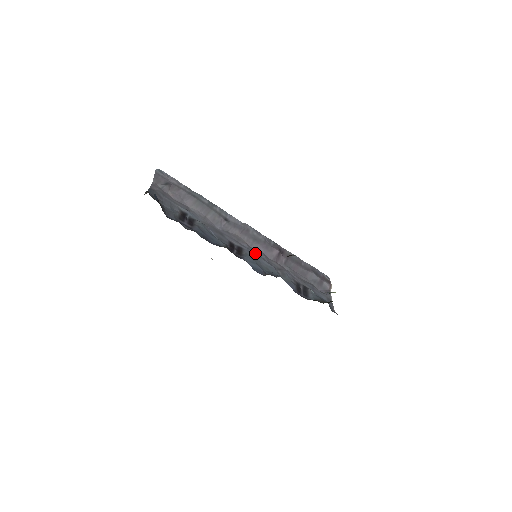
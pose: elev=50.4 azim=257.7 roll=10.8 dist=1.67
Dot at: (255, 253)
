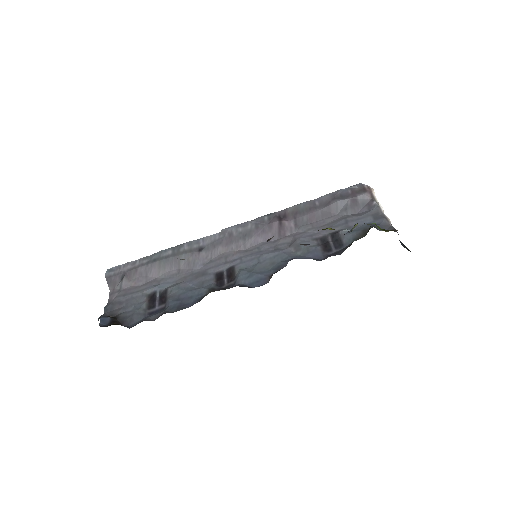
Dot at: (252, 255)
